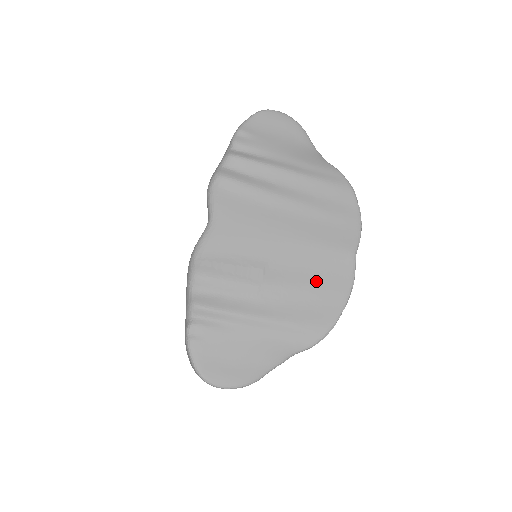
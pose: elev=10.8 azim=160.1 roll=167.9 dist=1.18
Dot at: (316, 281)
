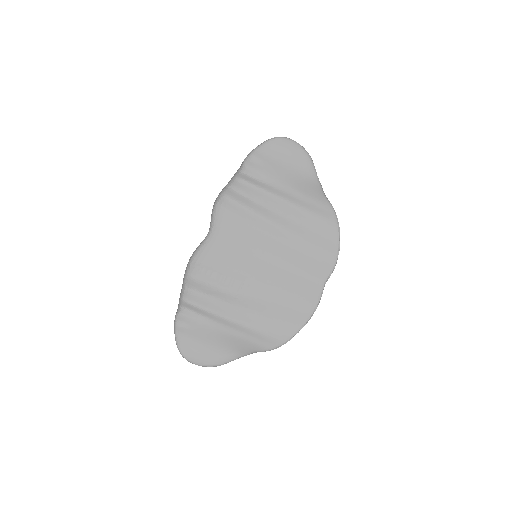
Dot at: (284, 300)
